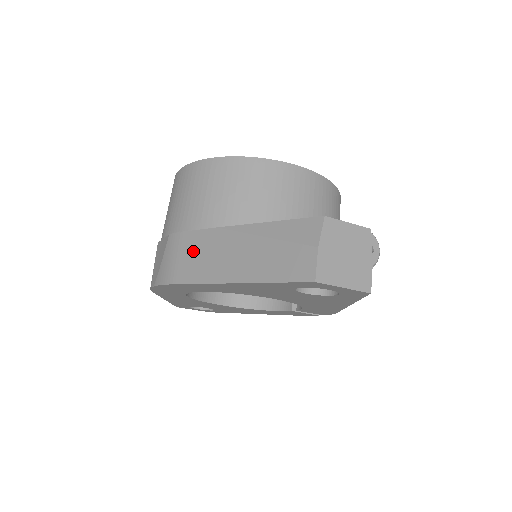
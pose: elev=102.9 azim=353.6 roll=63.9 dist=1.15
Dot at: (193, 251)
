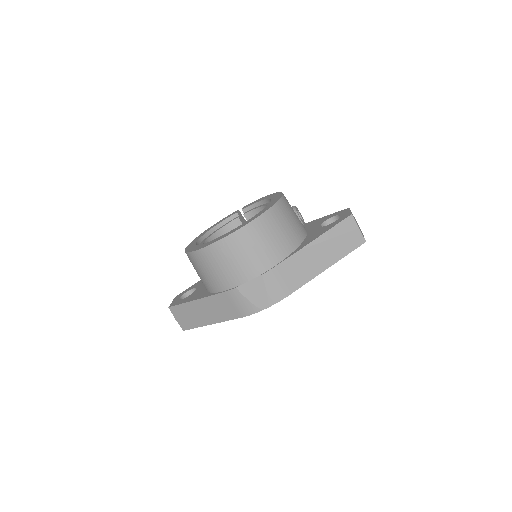
Dot at: (291, 271)
